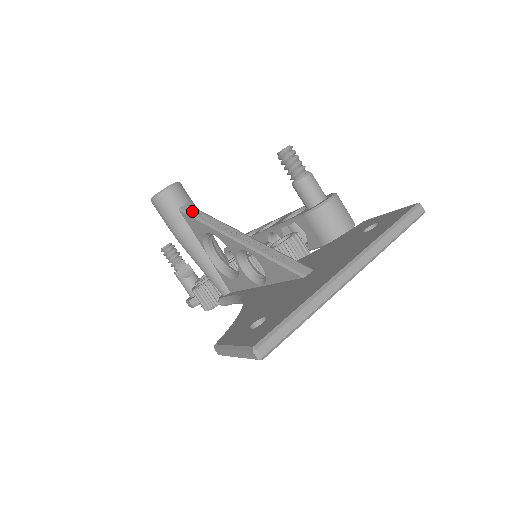
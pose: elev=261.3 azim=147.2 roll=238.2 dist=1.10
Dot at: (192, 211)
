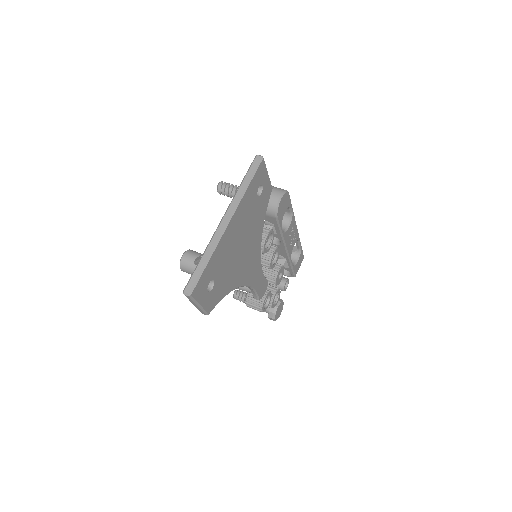
Dot at: (197, 259)
